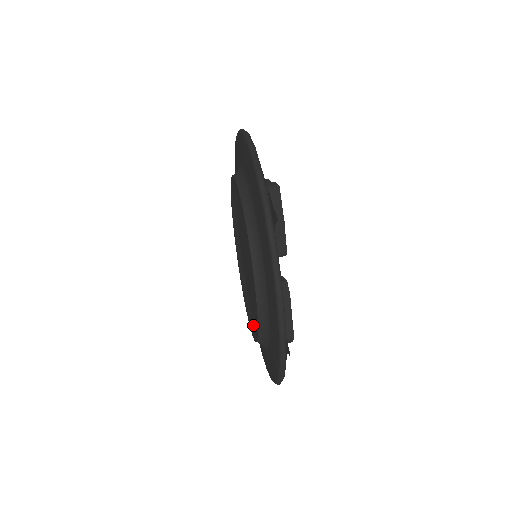
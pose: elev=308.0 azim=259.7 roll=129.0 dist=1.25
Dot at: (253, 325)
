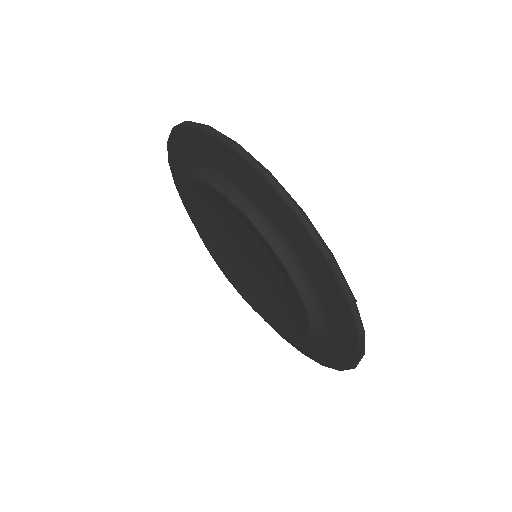
Dot at: (234, 280)
